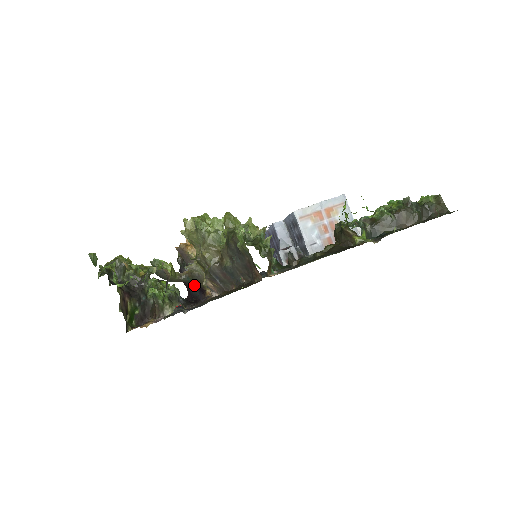
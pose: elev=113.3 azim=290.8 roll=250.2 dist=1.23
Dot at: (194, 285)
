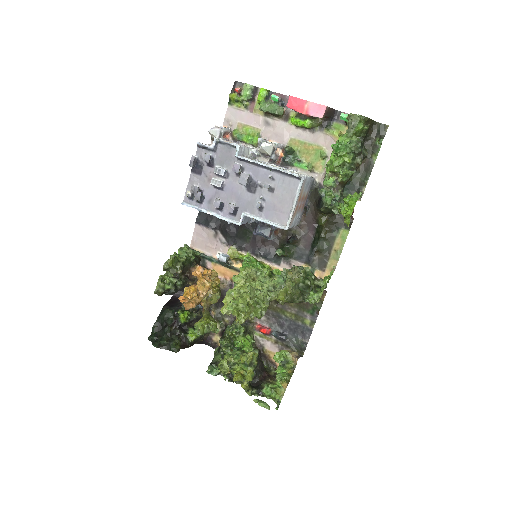
Dot at: occluded
